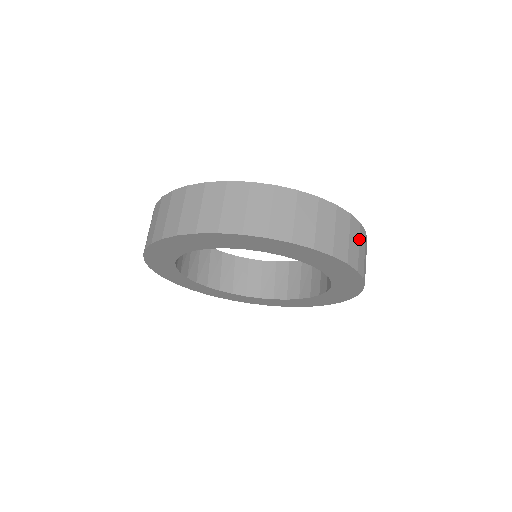
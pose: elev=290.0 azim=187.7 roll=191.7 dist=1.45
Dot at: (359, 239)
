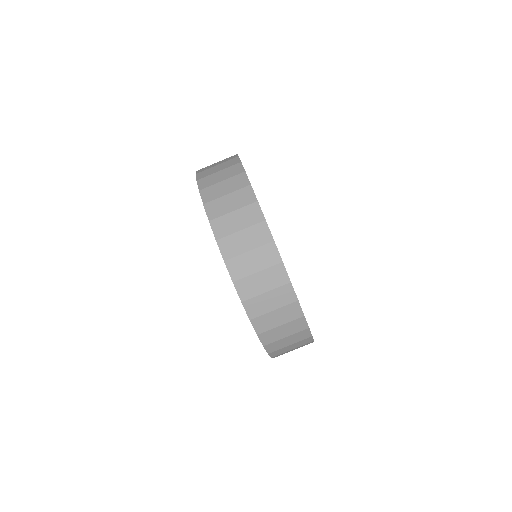
Dot at: occluded
